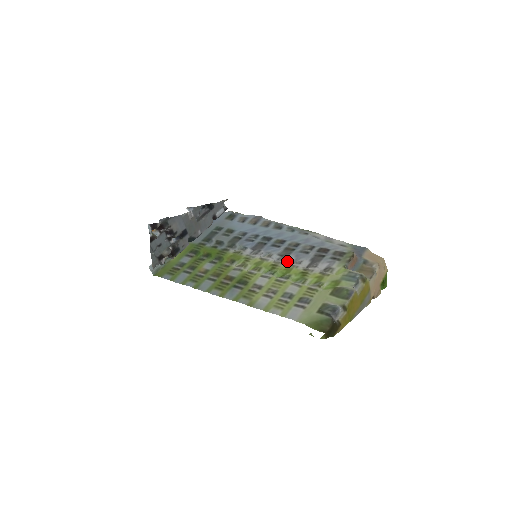
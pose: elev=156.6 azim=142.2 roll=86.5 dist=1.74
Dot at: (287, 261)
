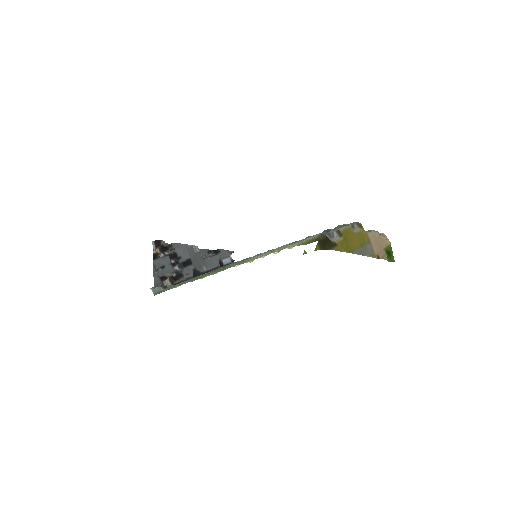
Dot at: (286, 248)
